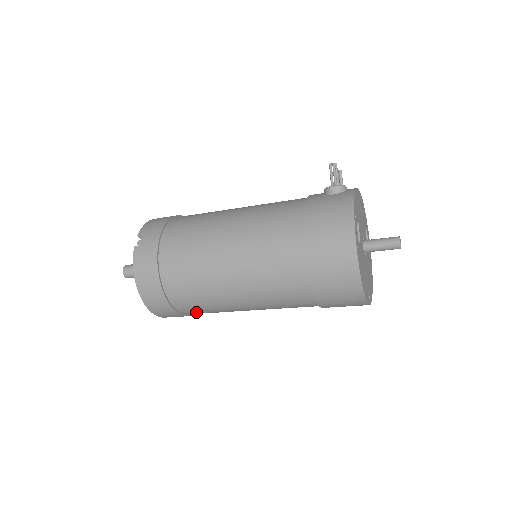
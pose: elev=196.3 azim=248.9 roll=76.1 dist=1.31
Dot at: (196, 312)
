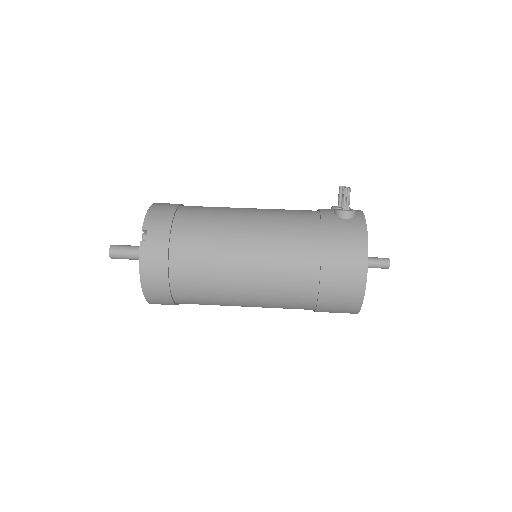
Dot at: occluded
